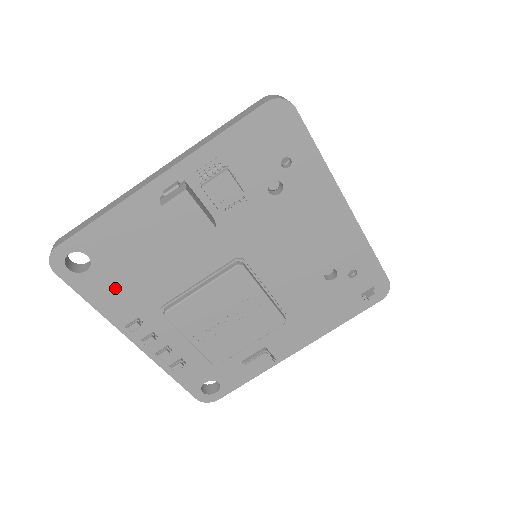
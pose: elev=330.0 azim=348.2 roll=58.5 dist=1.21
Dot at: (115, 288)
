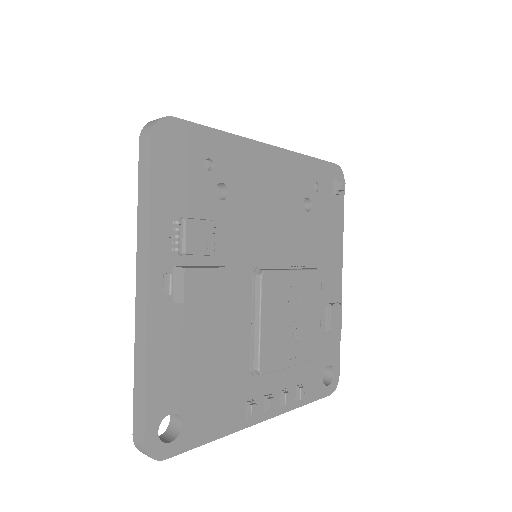
Dot at: (212, 406)
